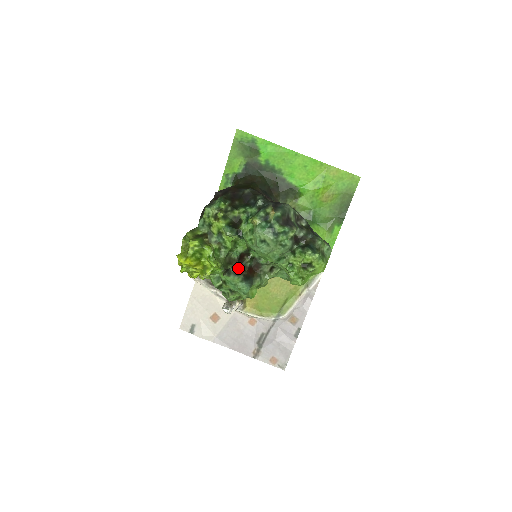
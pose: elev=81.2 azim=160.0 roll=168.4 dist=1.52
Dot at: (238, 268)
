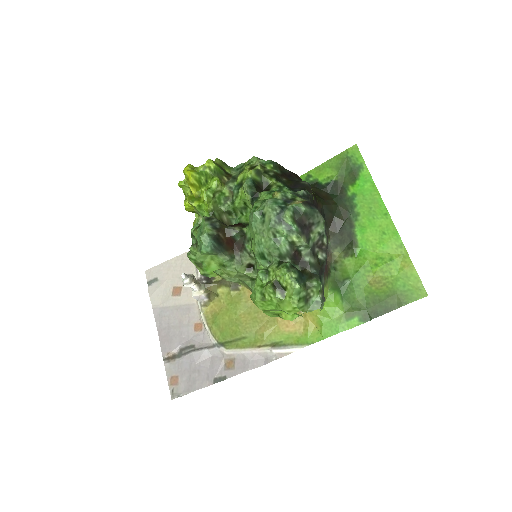
Dot at: (221, 225)
